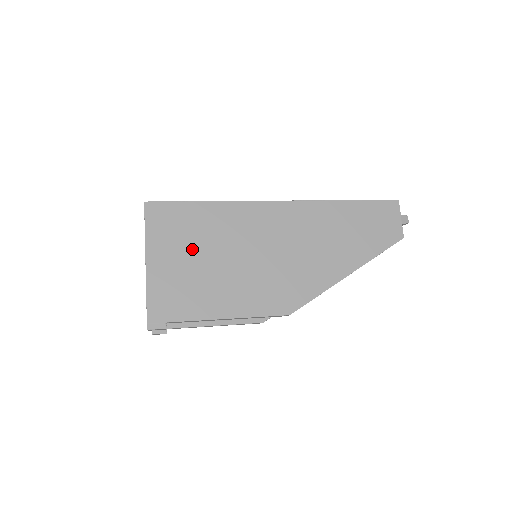
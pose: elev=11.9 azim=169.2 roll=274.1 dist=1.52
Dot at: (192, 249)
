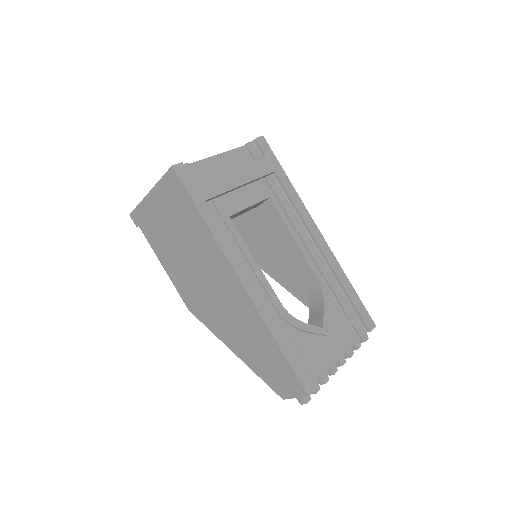
Dot at: (174, 222)
